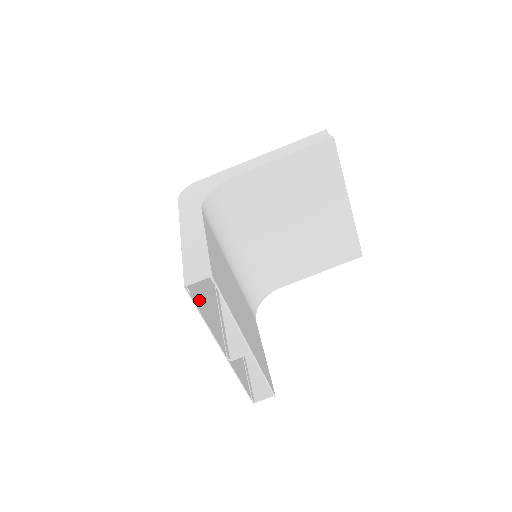
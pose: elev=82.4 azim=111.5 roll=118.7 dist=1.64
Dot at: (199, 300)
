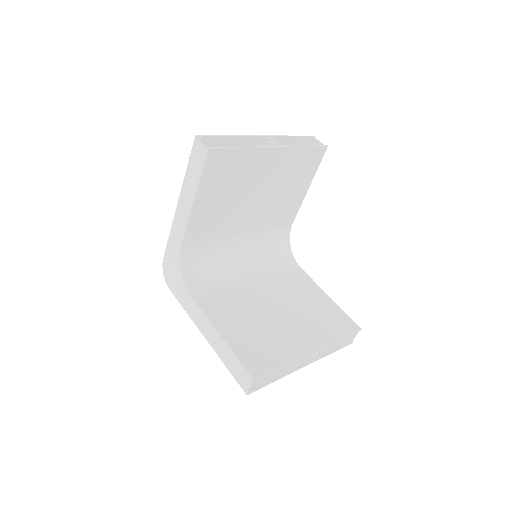
Dot at: occluded
